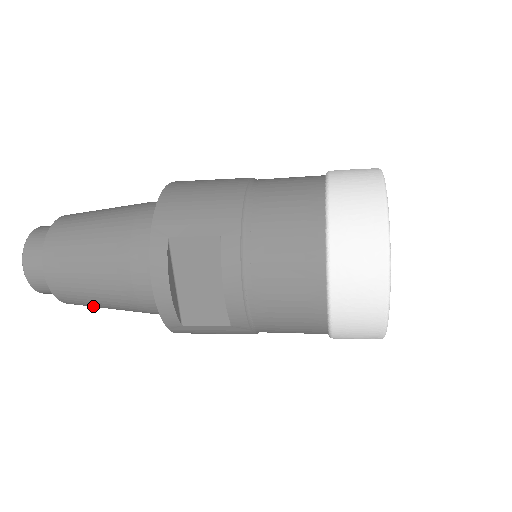
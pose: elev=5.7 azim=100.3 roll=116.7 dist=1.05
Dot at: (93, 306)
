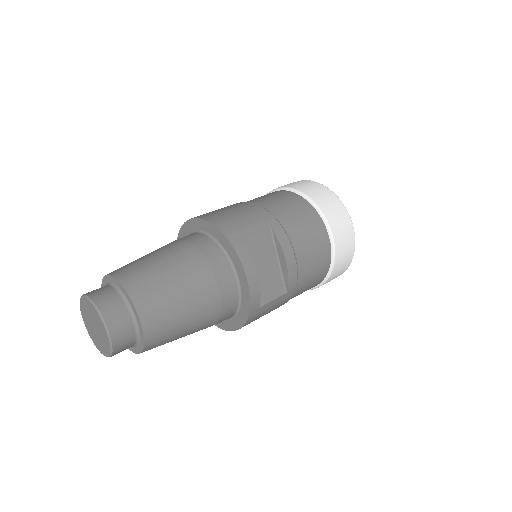
Dot at: (170, 339)
